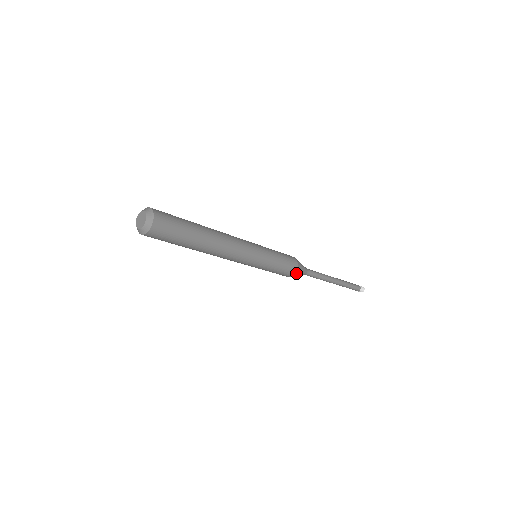
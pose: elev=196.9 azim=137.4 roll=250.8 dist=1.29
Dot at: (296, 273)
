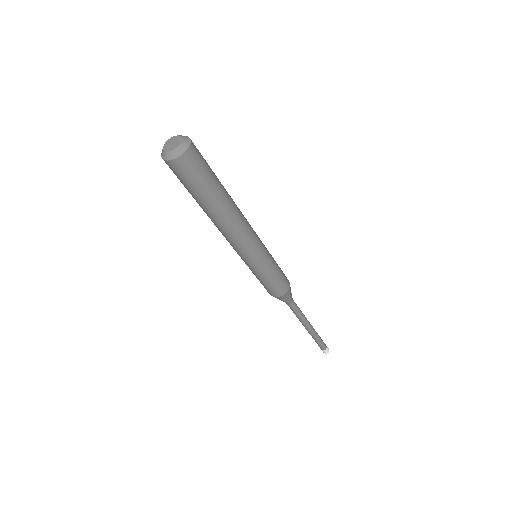
Dot at: (283, 296)
